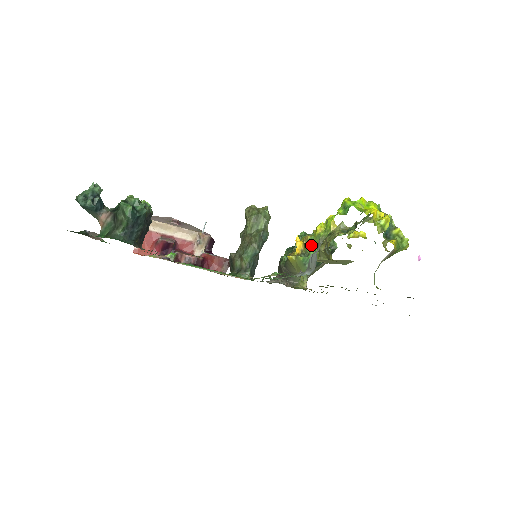
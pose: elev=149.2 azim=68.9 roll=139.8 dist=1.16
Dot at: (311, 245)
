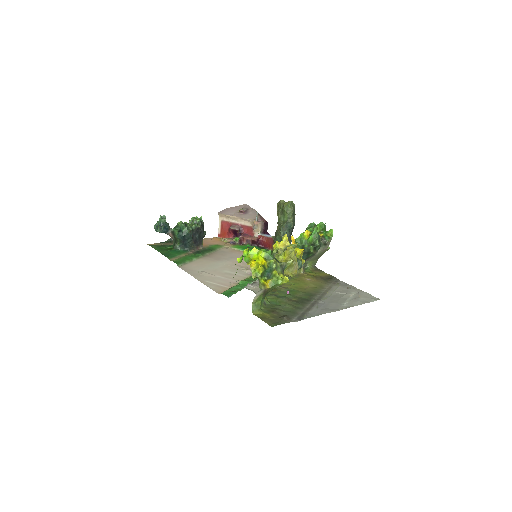
Dot at: (297, 244)
